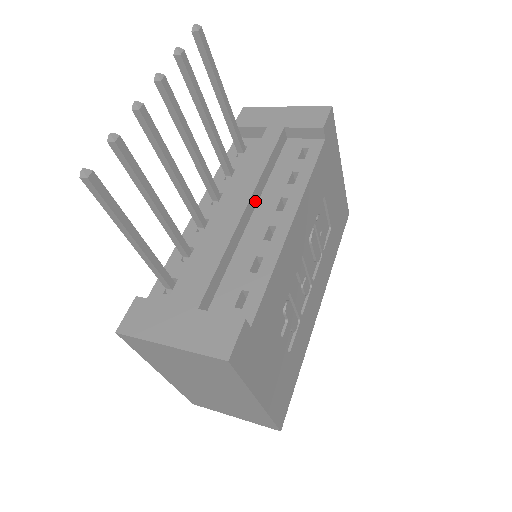
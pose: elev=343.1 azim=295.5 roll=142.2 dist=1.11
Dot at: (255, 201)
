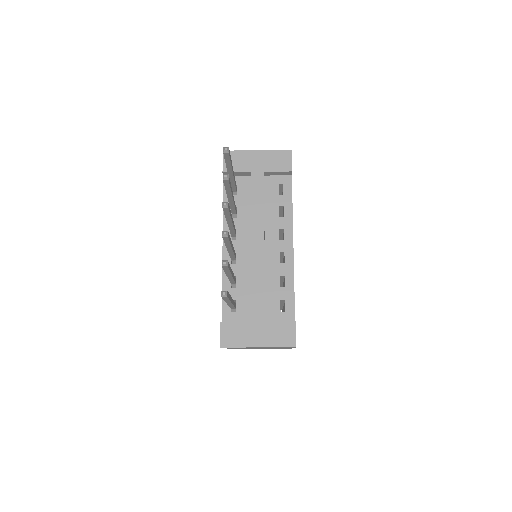
Dot at: (264, 236)
